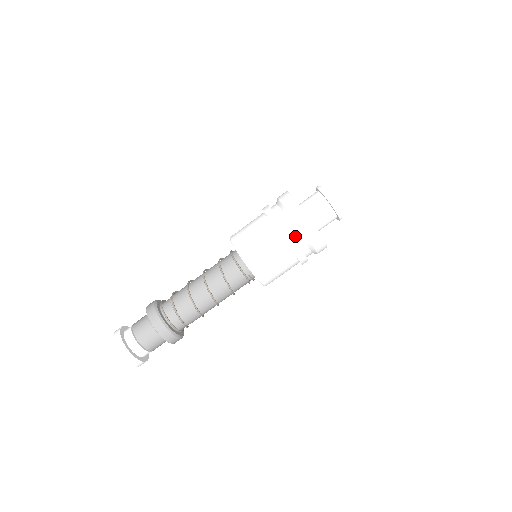
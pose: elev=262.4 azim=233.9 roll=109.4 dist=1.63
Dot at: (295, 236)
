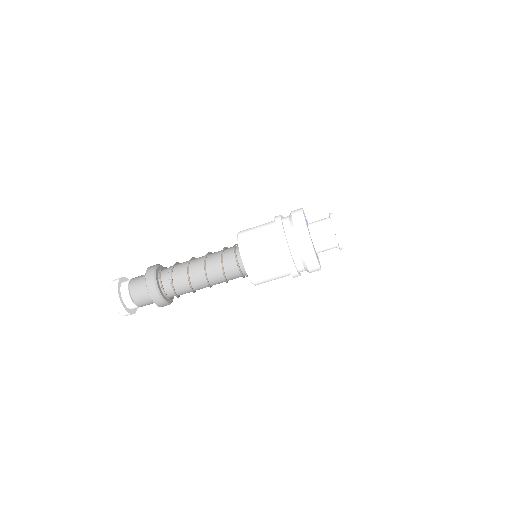
Dot at: (298, 263)
